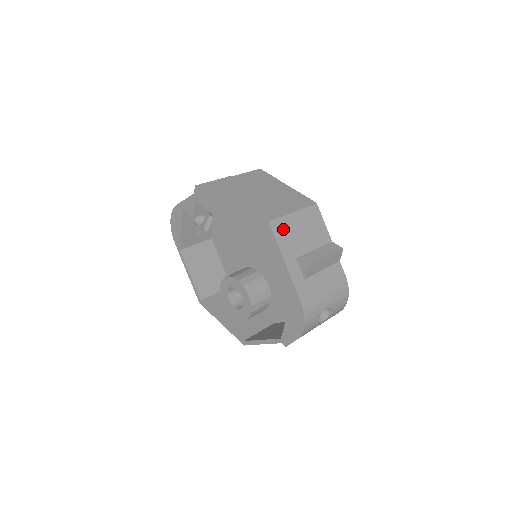
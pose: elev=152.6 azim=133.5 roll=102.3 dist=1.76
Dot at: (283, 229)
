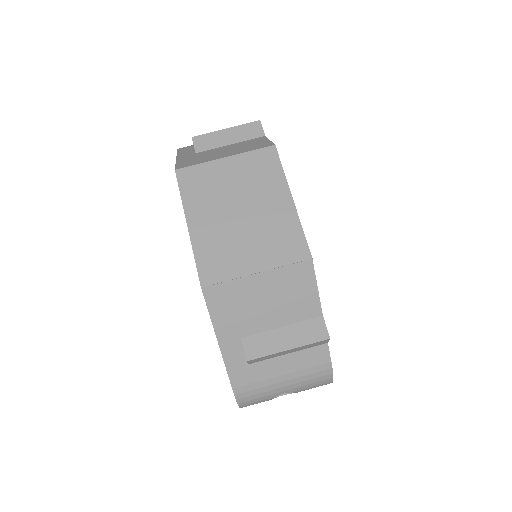
Dot at: (228, 298)
